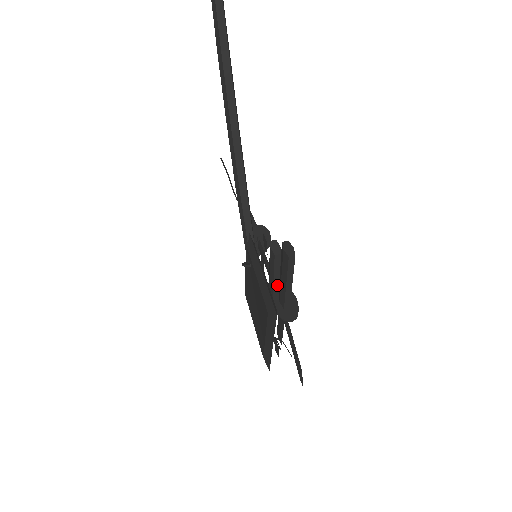
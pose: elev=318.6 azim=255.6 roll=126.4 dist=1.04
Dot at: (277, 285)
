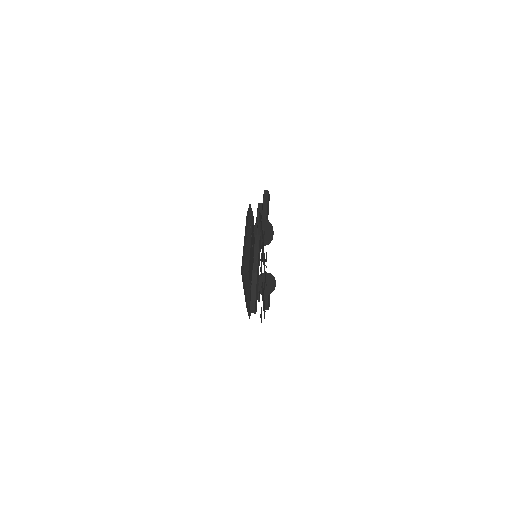
Dot at: occluded
